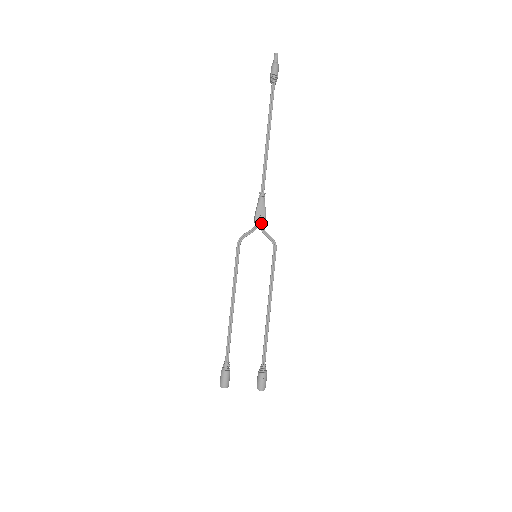
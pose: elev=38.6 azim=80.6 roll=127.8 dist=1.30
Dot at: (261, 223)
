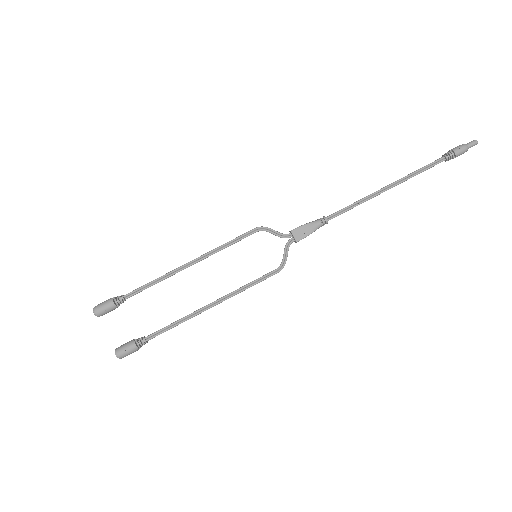
Dot at: (294, 239)
